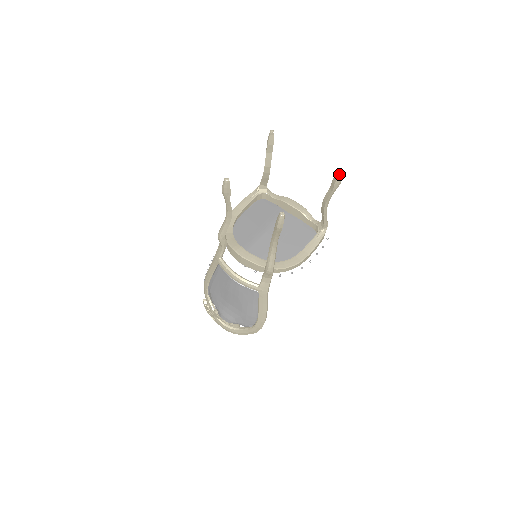
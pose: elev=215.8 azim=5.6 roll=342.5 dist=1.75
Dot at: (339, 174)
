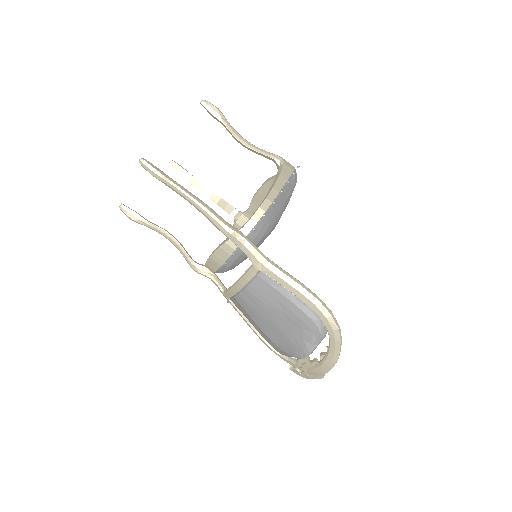
Dot at: (203, 105)
